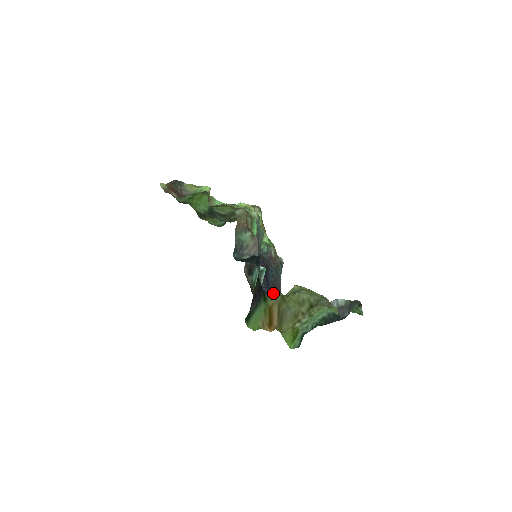
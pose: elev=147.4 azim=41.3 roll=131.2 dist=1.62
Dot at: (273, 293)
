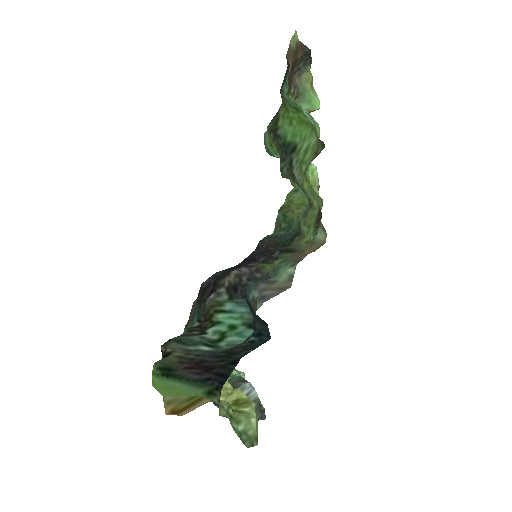
Dot at: occluded
